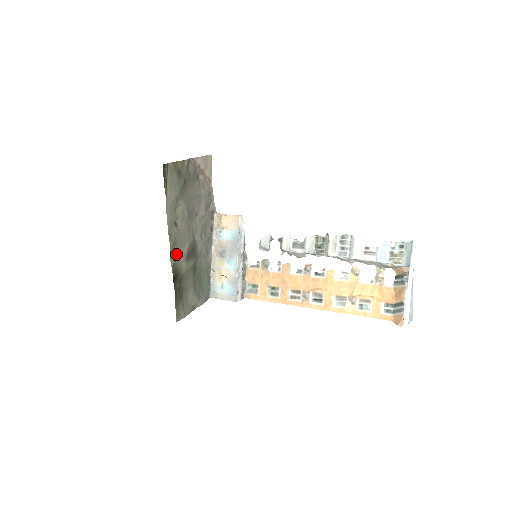
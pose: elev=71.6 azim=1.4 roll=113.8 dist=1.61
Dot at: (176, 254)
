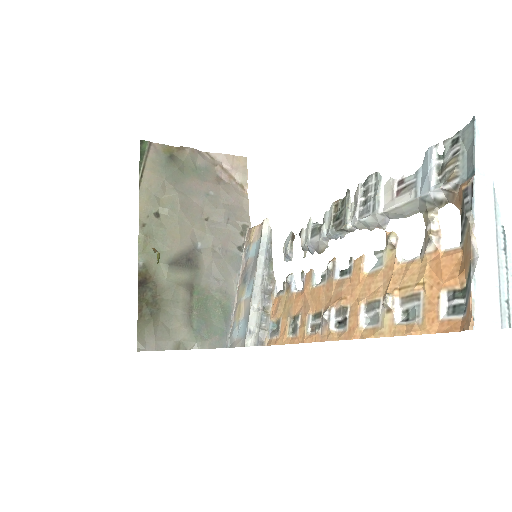
Dot at: (152, 253)
